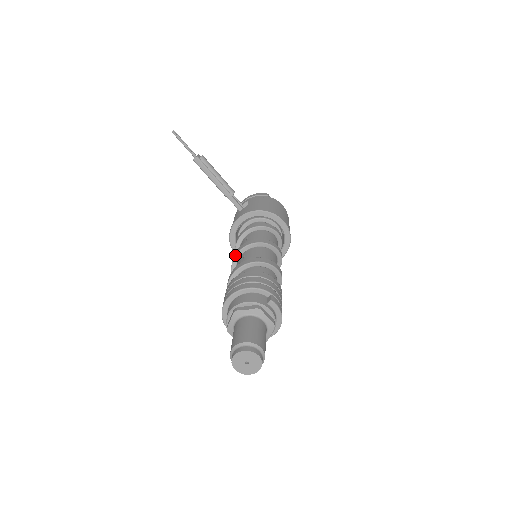
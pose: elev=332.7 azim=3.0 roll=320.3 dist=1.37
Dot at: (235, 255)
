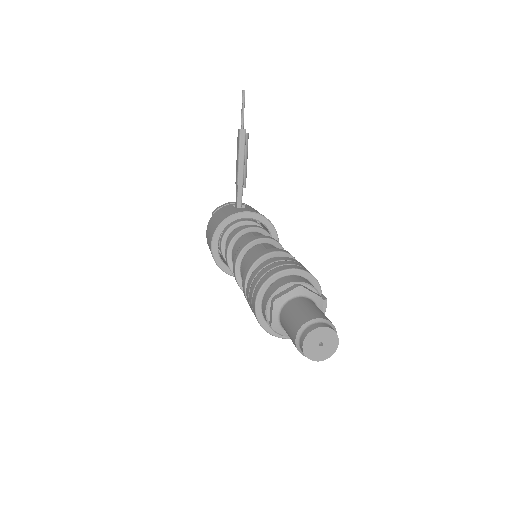
Dot at: (255, 239)
